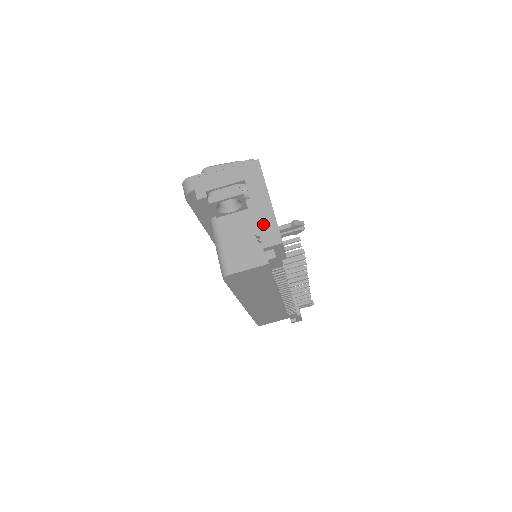
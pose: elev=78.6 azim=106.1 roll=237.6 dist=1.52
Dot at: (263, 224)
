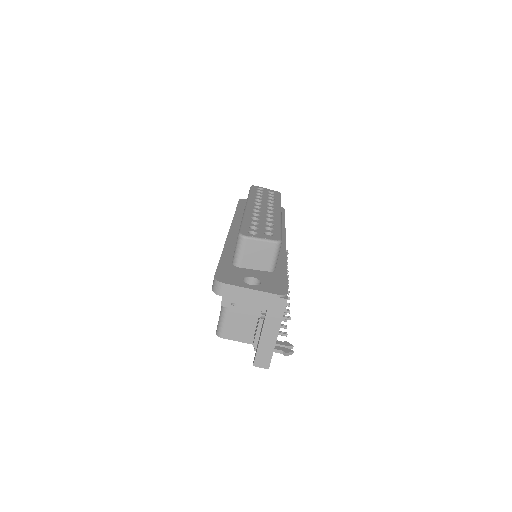
Dot at: (262, 350)
